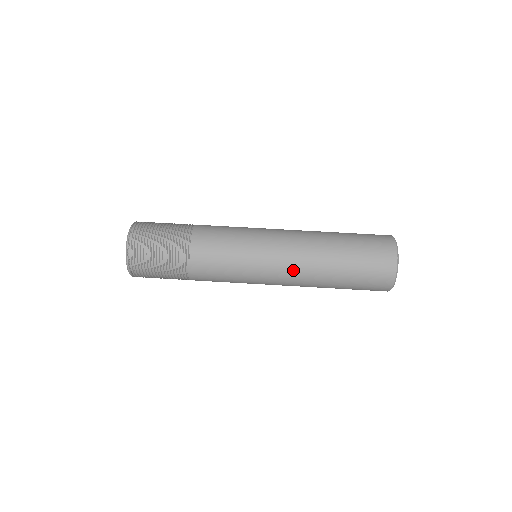
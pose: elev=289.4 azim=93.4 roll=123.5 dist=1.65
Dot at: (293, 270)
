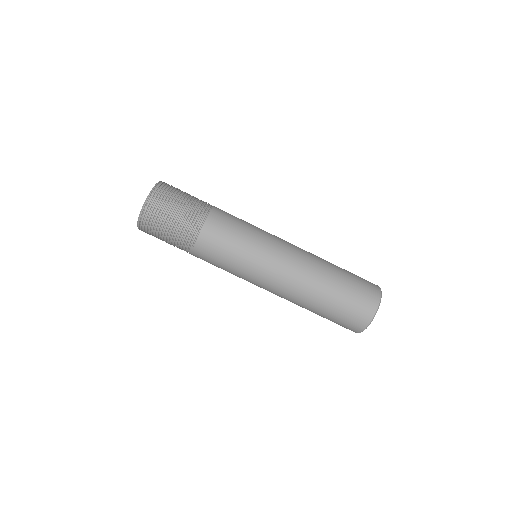
Dot at: (279, 291)
